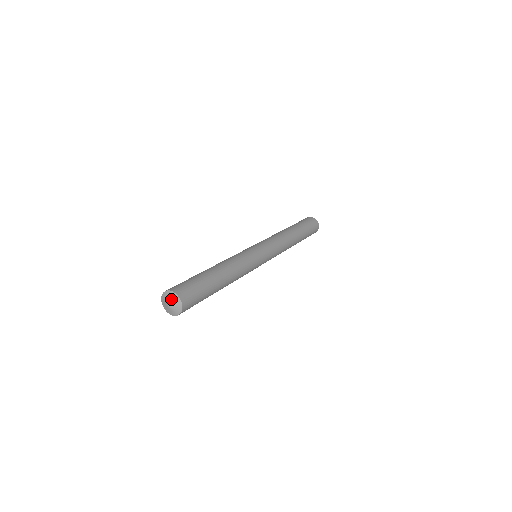
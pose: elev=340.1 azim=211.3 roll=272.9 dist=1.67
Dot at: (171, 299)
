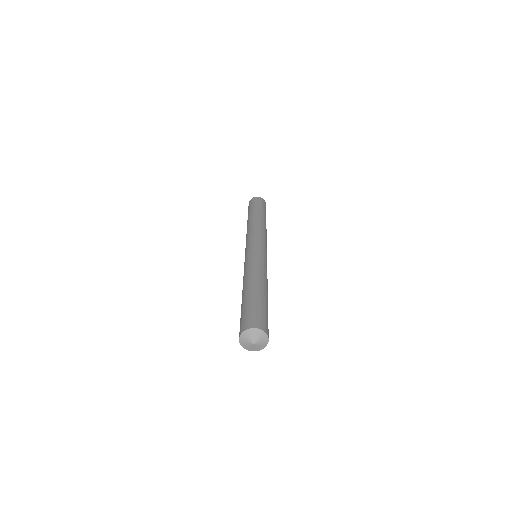
Dot at: (261, 341)
